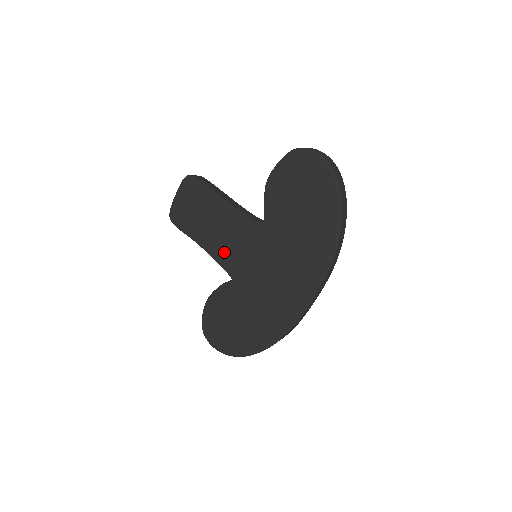
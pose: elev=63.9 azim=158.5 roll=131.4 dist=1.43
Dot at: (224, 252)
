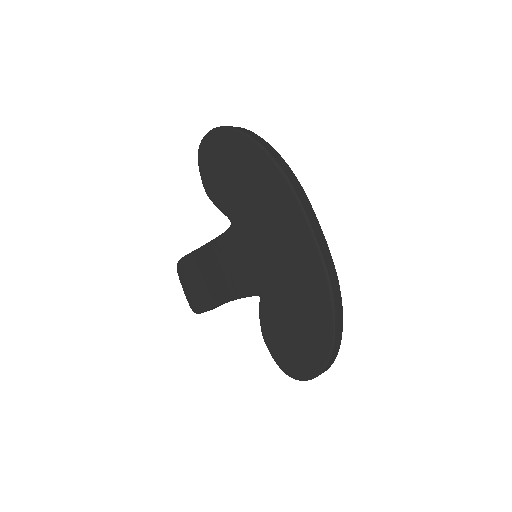
Dot at: (236, 283)
